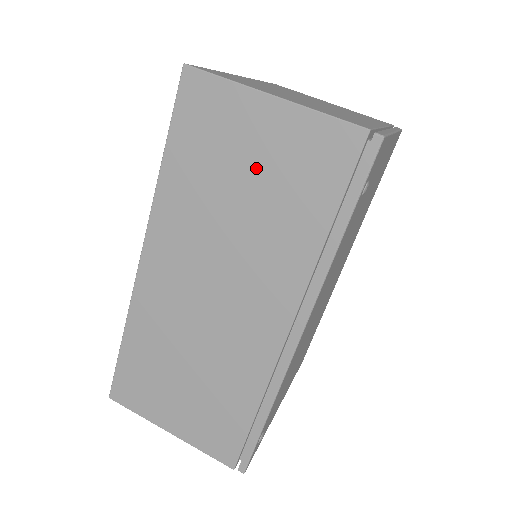
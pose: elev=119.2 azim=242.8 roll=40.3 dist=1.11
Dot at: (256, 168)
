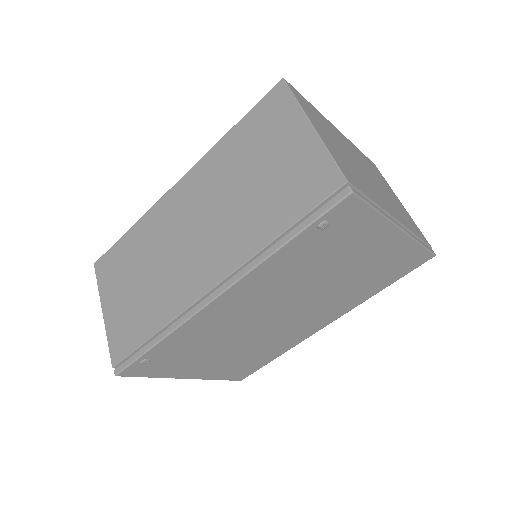
Dot at: (272, 166)
